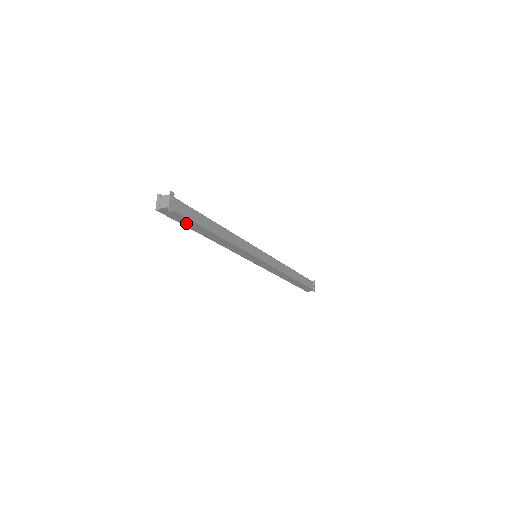
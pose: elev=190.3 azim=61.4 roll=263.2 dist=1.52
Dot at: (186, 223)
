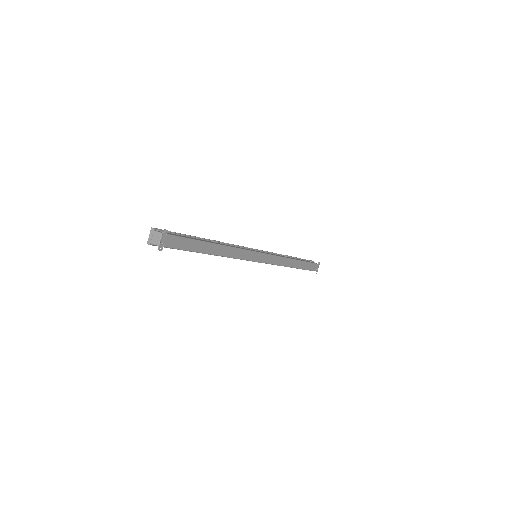
Dot at: occluded
